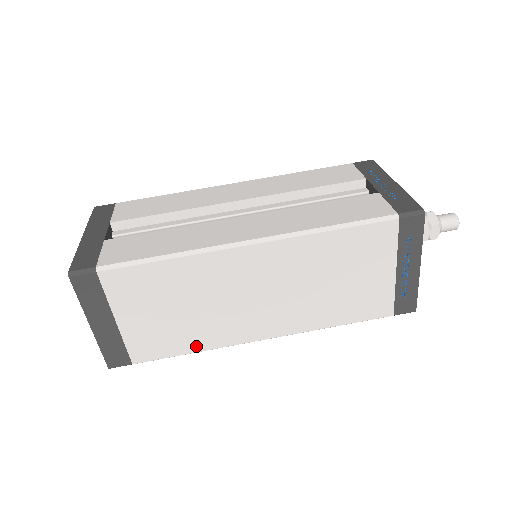
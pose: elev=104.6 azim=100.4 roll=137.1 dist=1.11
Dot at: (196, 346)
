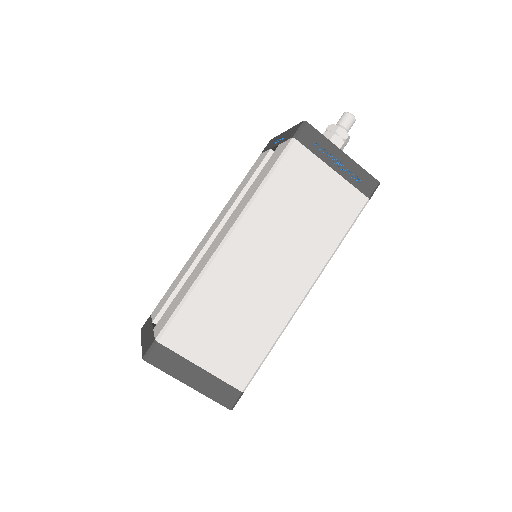
Dot at: (268, 340)
